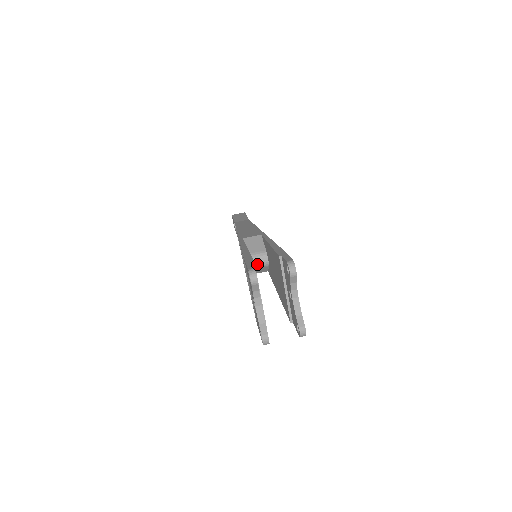
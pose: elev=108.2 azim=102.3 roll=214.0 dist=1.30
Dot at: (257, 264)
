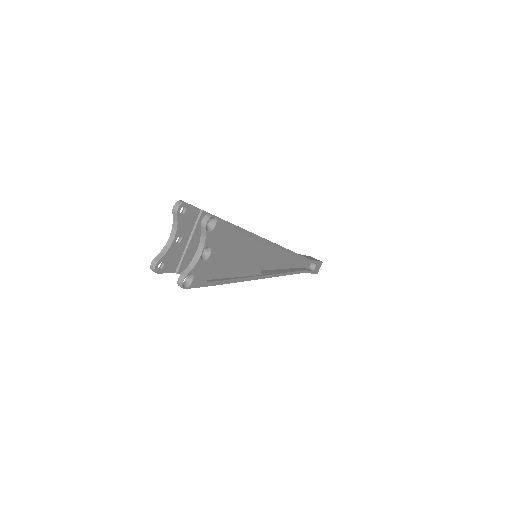
Dot at: occluded
